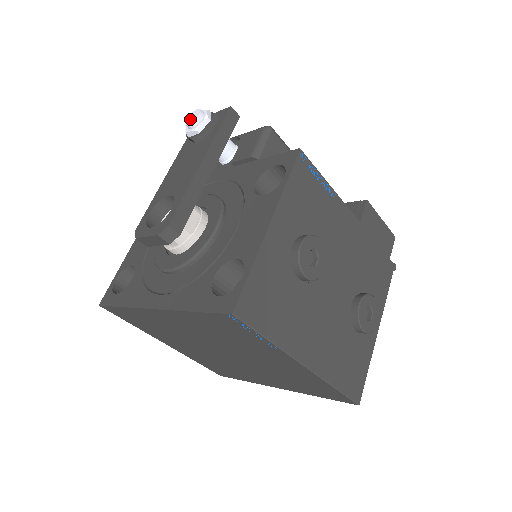
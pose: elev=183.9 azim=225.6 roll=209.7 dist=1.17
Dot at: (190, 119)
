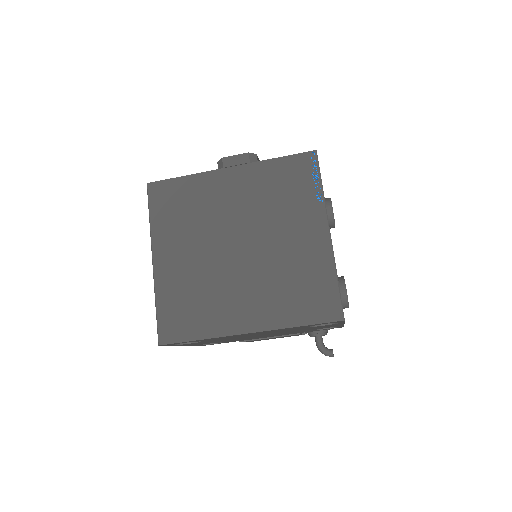
Dot at: occluded
